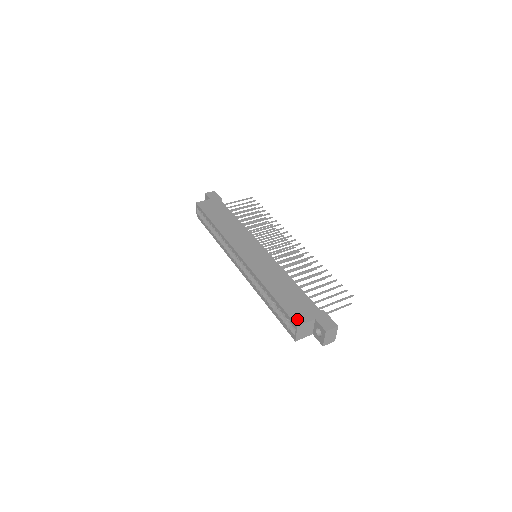
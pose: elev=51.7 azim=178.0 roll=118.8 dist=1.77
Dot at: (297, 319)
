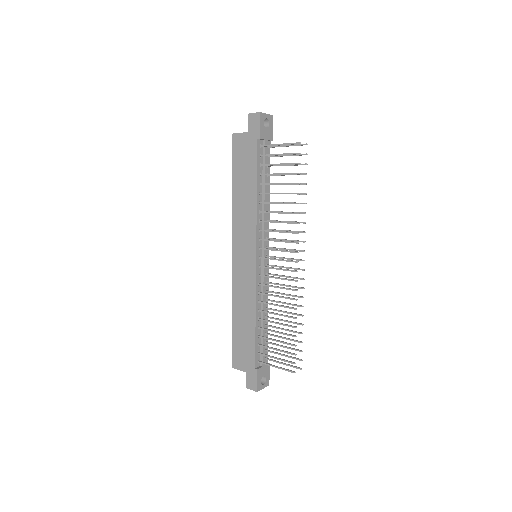
Dot at: (235, 362)
